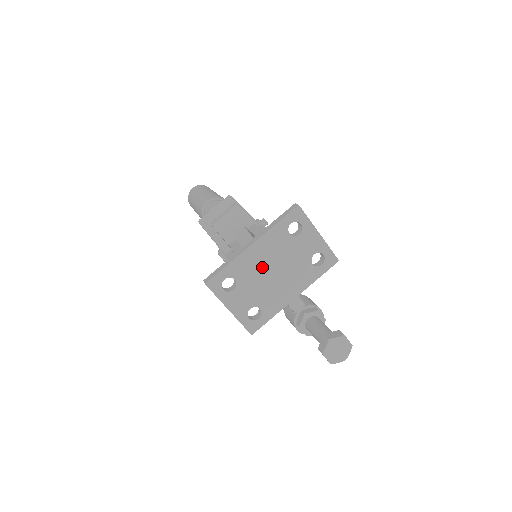
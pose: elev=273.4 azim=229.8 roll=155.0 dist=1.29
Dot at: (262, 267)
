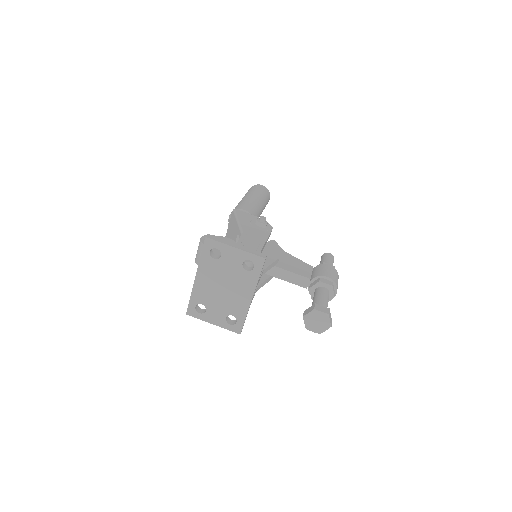
Dot at: (213, 289)
